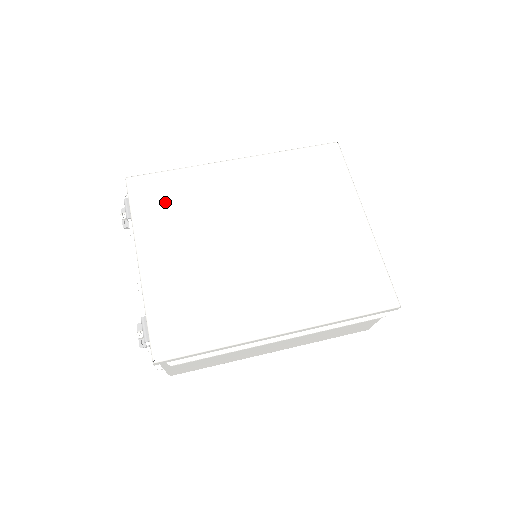
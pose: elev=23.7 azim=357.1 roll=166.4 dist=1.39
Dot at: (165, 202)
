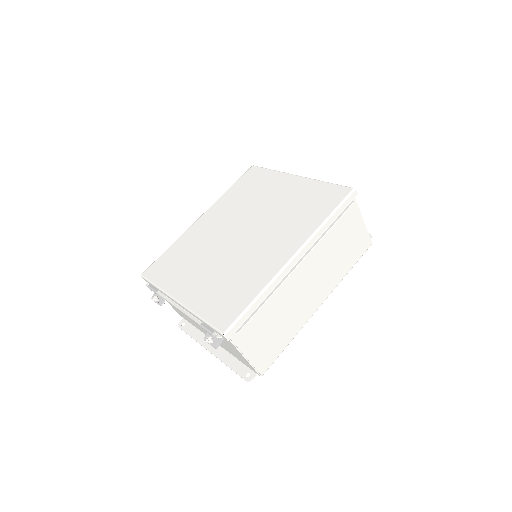
Dot at: (172, 265)
